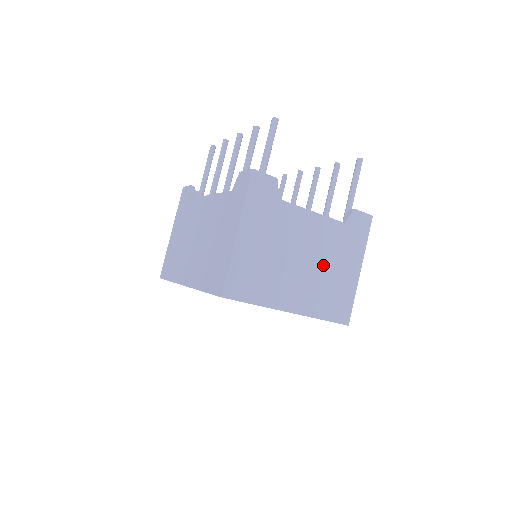
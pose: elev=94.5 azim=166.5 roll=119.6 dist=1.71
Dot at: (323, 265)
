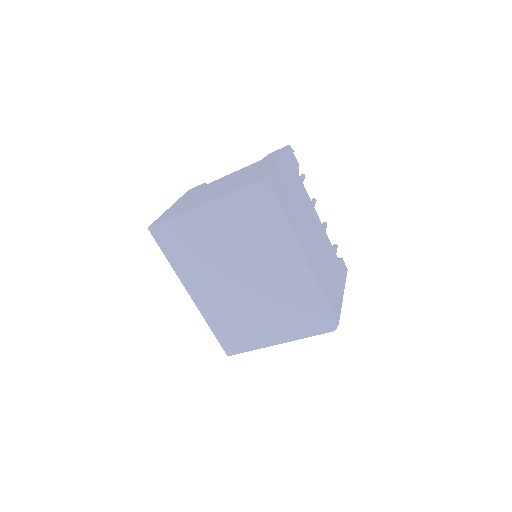
Dot at: (238, 178)
